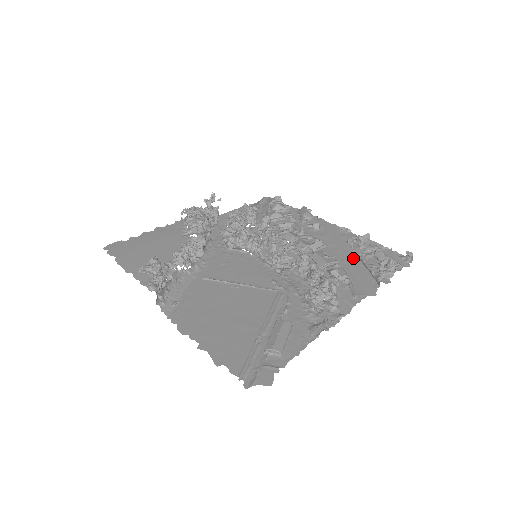
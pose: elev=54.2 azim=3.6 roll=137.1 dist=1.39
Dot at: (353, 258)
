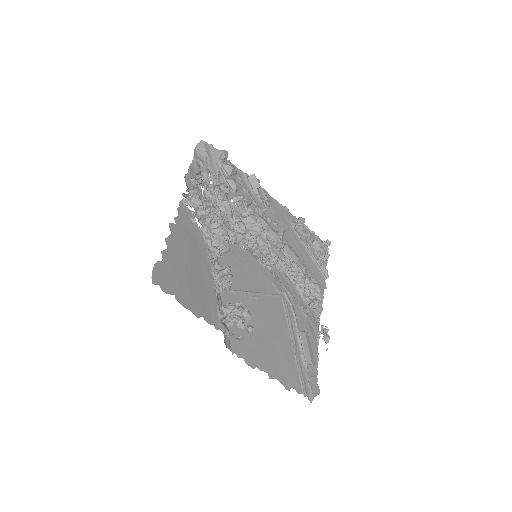
Dot at: (303, 247)
